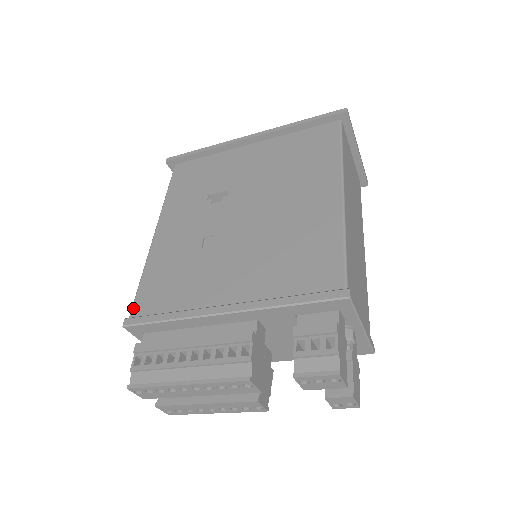
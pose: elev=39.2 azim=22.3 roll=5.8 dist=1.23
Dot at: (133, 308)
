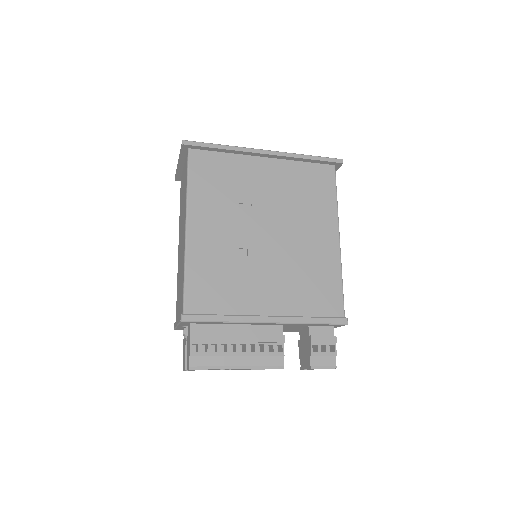
Dot at: (186, 304)
